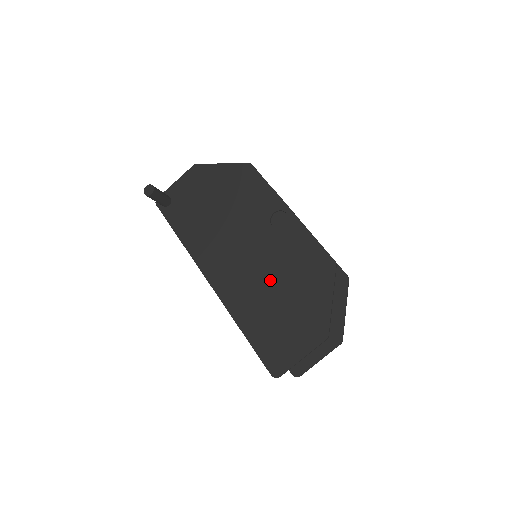
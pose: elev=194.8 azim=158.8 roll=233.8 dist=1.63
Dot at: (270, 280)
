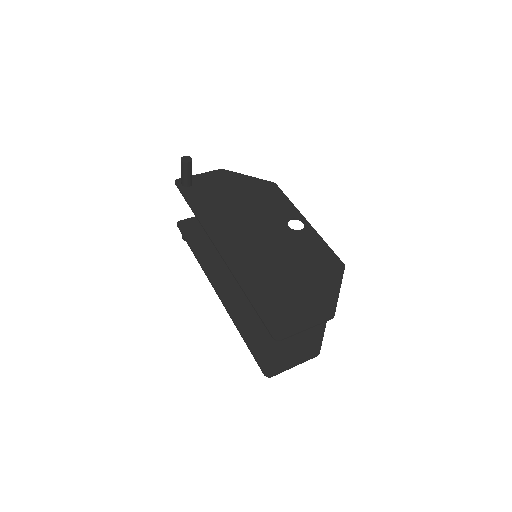
Dot at: (282, 262)
